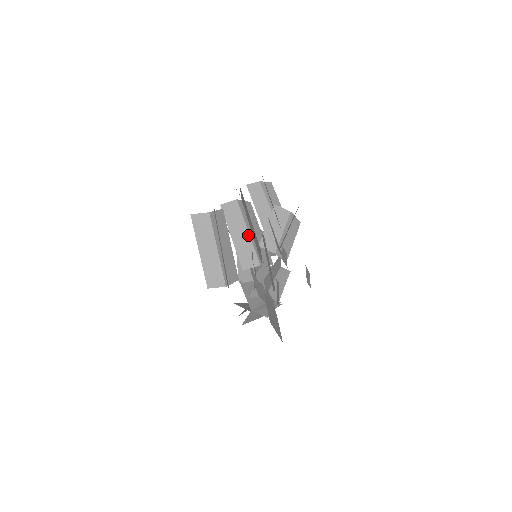
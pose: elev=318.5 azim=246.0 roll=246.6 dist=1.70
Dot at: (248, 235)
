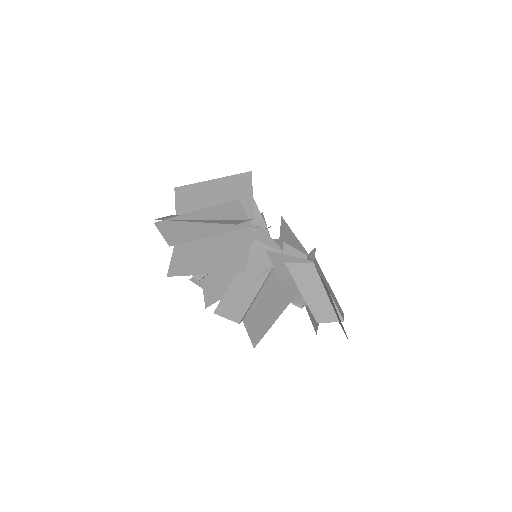
Dot at: occluded
